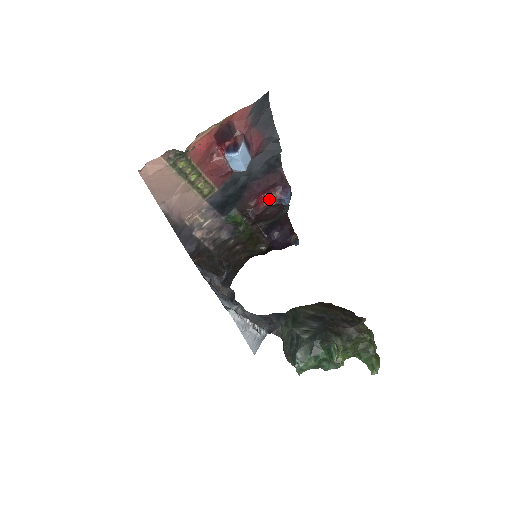
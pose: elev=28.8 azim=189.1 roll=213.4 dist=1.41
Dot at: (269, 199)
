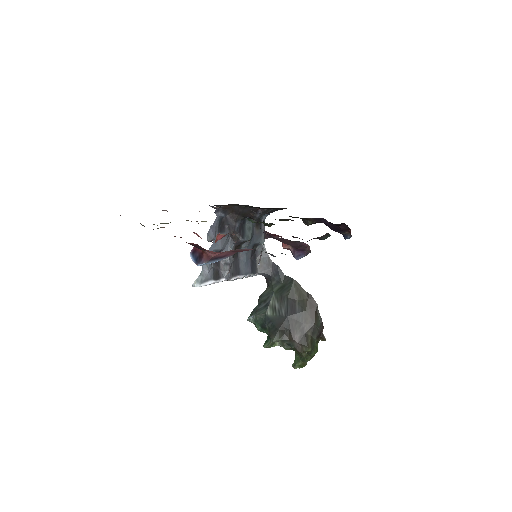
Dot at: (282, 244)
